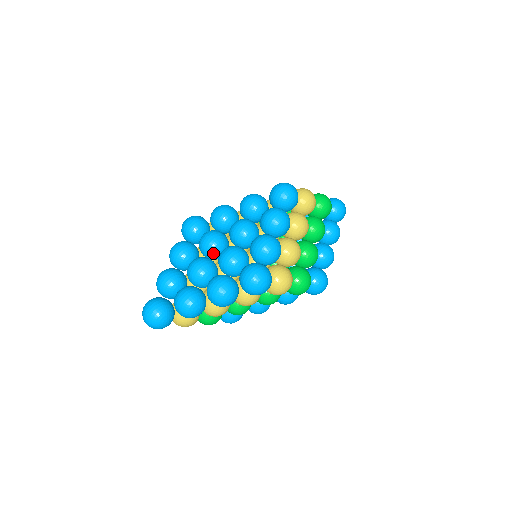
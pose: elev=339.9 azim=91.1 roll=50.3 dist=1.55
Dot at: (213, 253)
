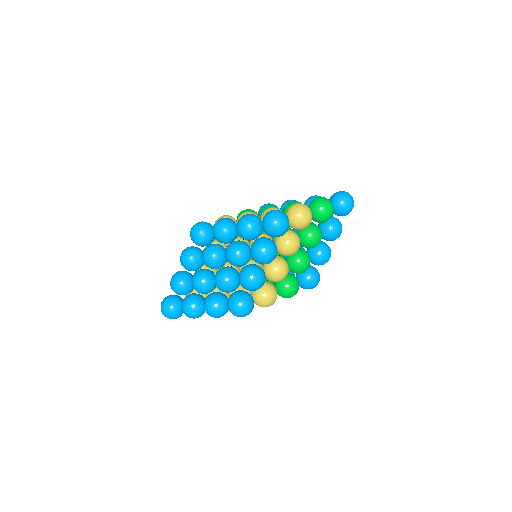
Dot at: (212, 268)
